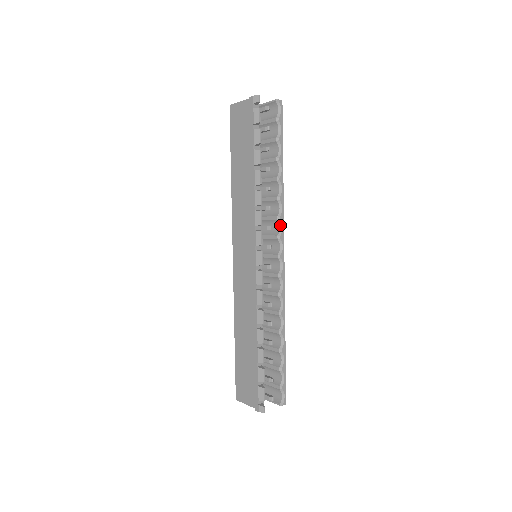
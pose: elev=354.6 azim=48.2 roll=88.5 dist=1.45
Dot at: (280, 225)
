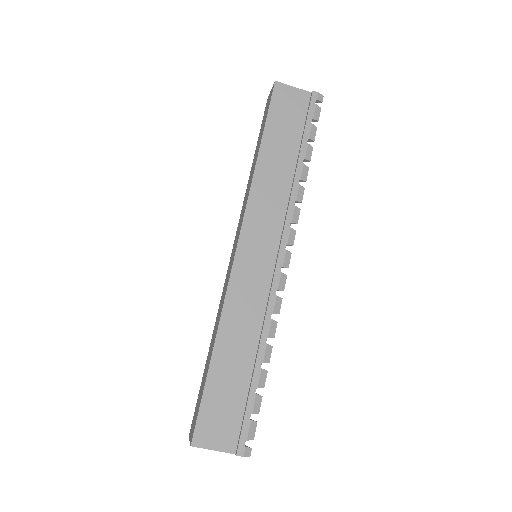
Dot at: occluded
